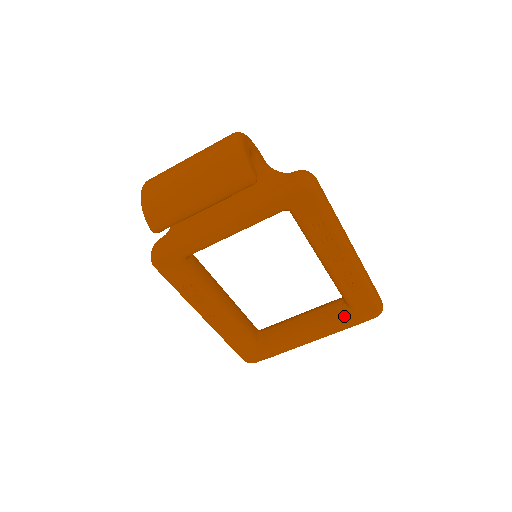
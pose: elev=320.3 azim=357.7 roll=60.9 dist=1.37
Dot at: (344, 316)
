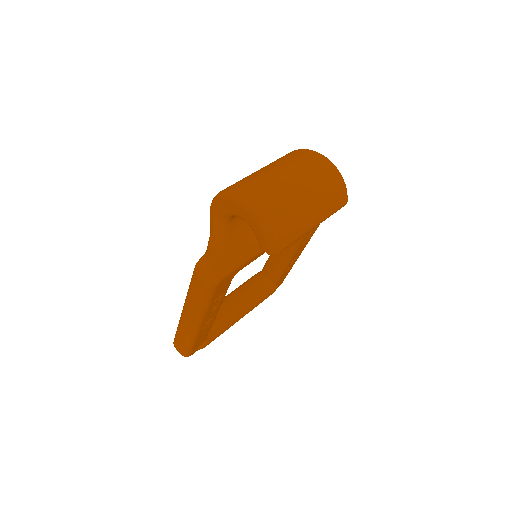
Dot at: (268, 292)
